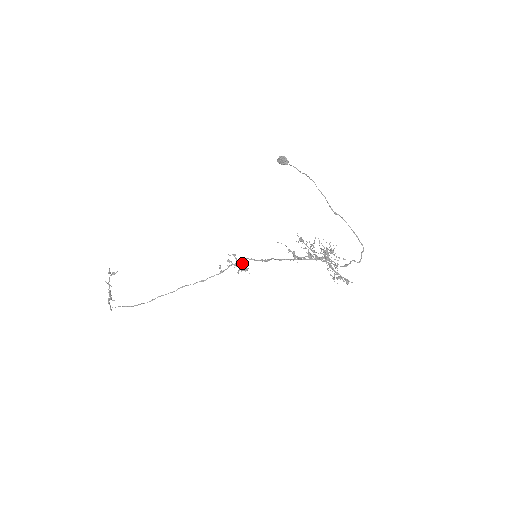
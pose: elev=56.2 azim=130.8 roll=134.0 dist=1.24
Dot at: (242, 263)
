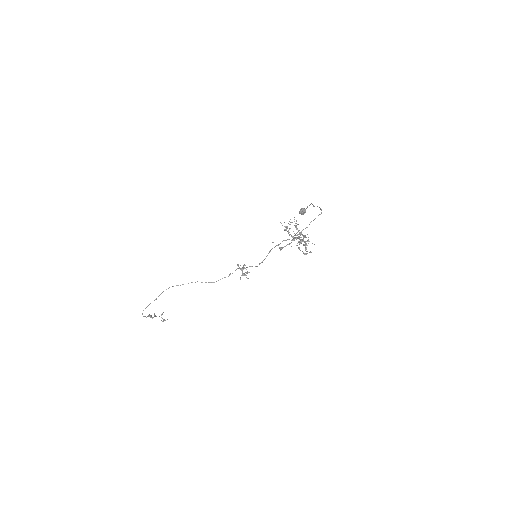
Dot at: (246, 269)
